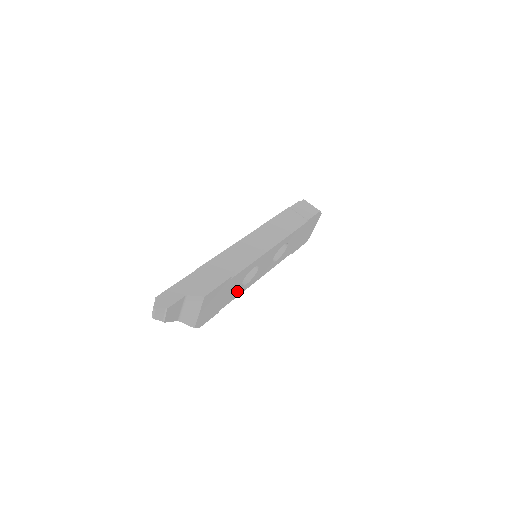
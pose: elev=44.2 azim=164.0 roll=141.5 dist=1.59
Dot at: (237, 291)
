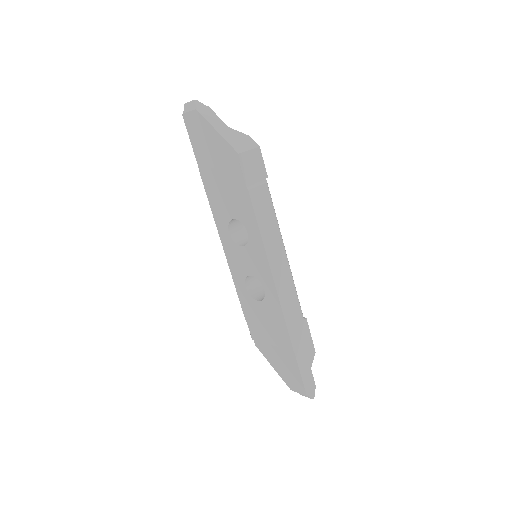
Dot at: occluded
